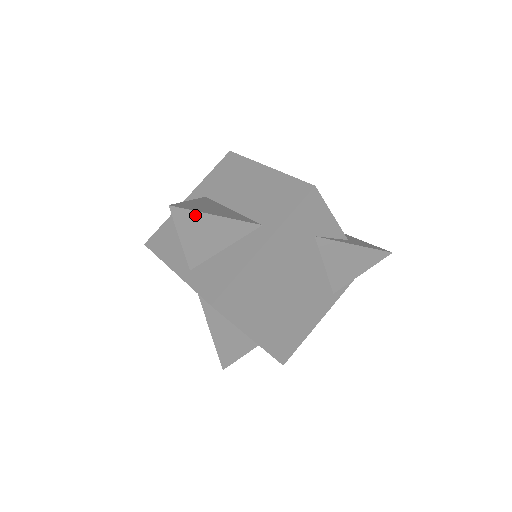
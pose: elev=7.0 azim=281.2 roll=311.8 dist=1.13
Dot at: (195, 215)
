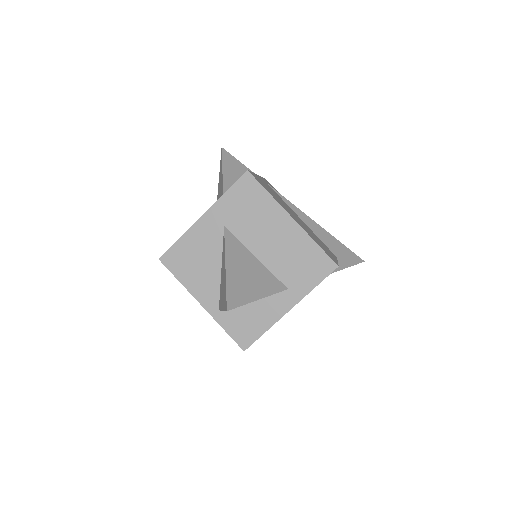
Dot at: occluded
